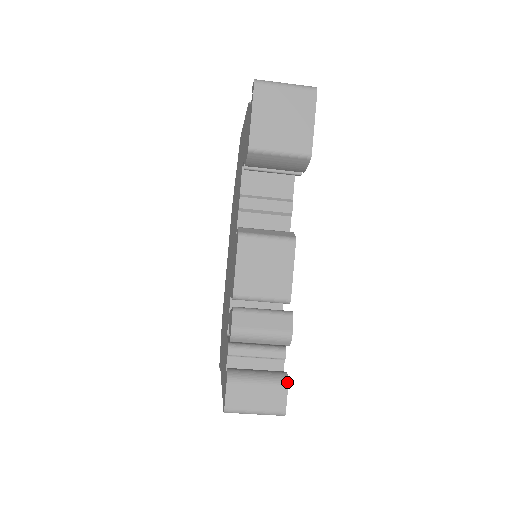
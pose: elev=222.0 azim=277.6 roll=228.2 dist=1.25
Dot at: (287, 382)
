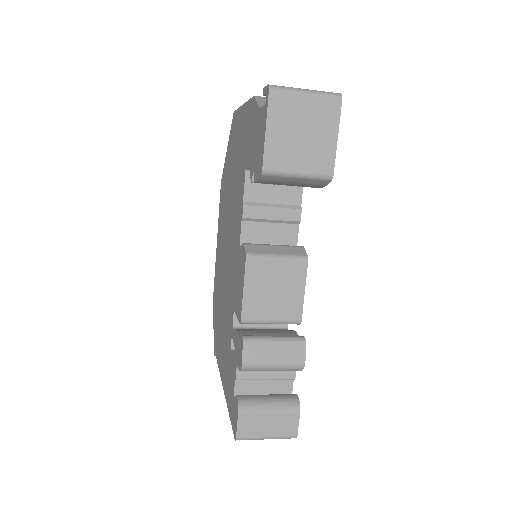
Dot at: (299, 408)
